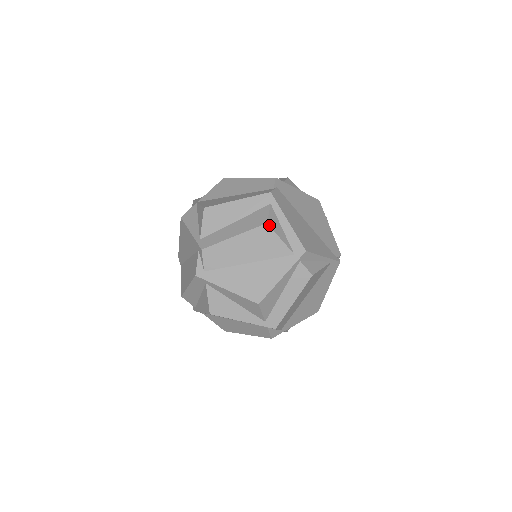
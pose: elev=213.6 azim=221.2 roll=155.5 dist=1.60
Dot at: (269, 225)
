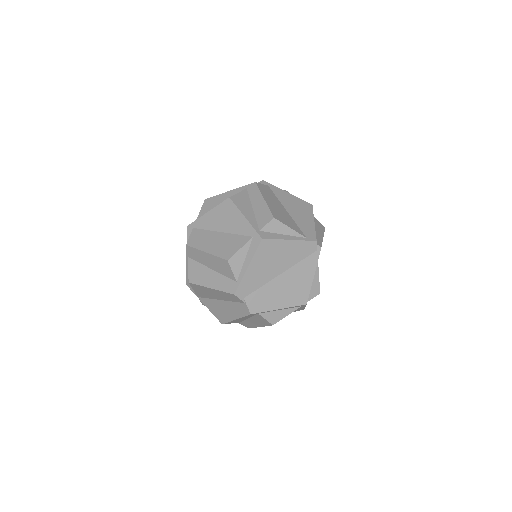
Dot at: occluded
